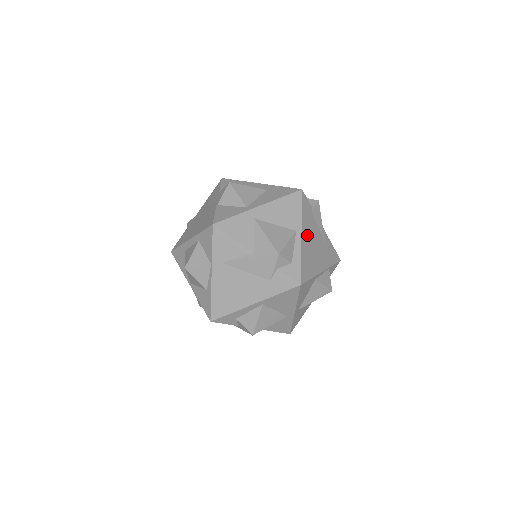
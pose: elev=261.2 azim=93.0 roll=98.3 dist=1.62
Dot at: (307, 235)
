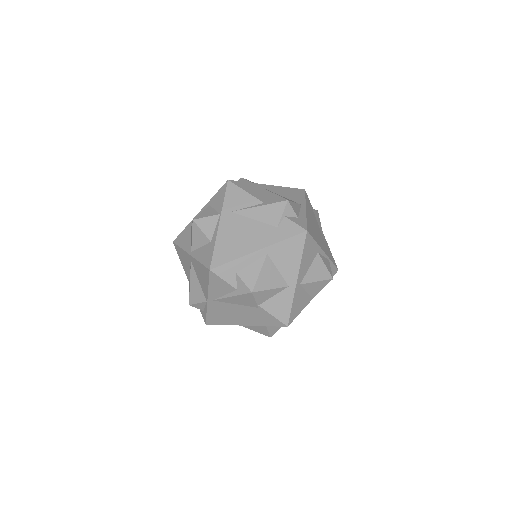
Dot at: (310, 215)
